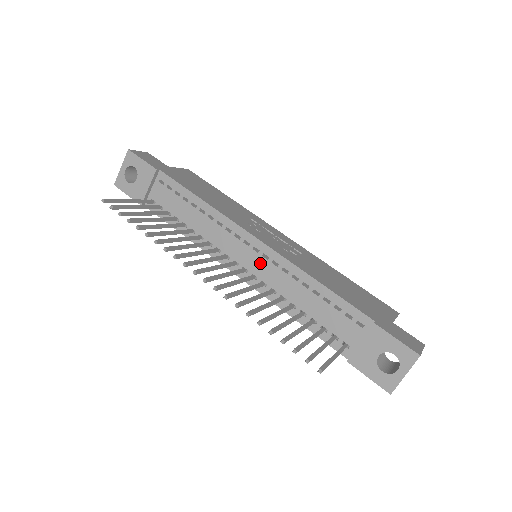
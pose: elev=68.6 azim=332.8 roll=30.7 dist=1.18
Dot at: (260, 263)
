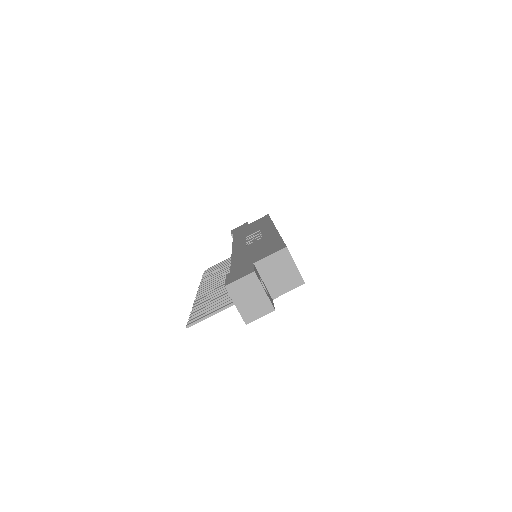
Dot at: occluded
